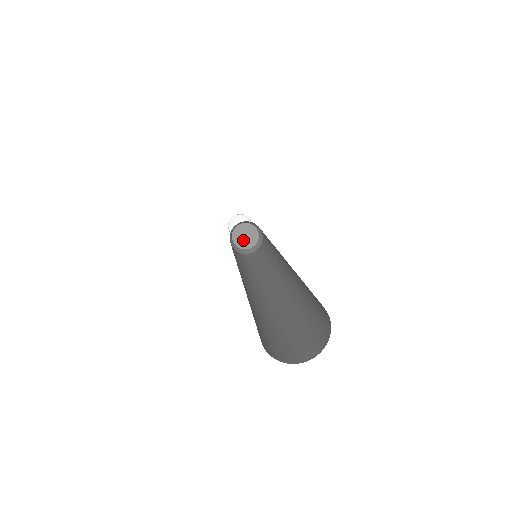
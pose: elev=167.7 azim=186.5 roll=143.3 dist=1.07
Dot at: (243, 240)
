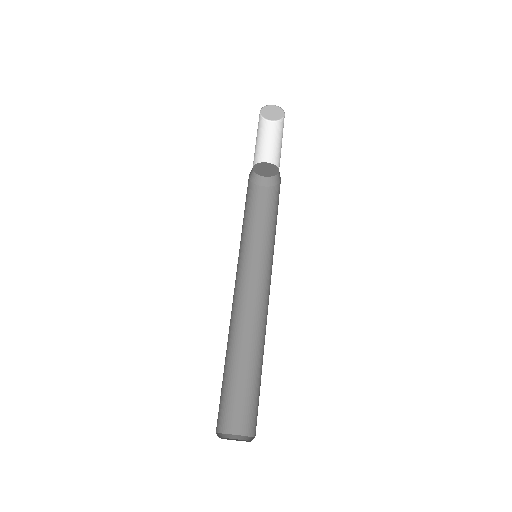
Dot at: (267, 172)
